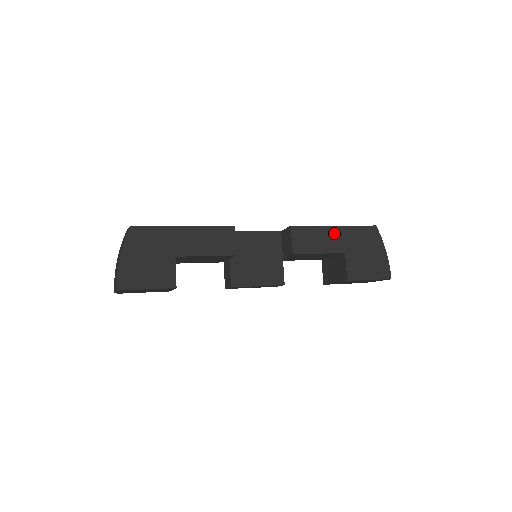
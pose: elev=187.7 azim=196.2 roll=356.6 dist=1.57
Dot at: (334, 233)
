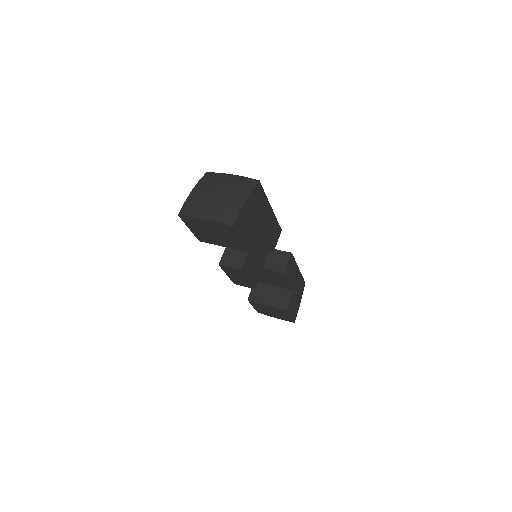
Dot at: (297, 273)
